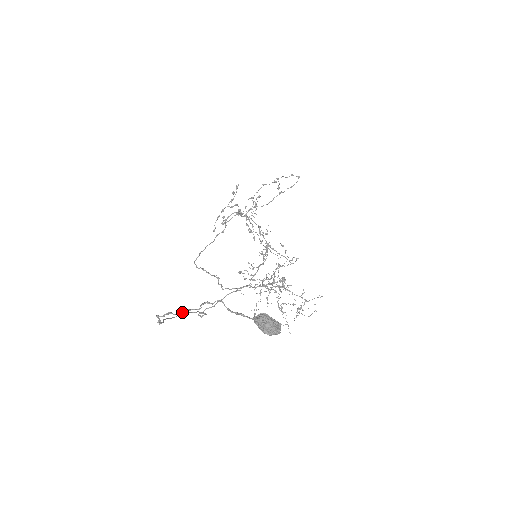
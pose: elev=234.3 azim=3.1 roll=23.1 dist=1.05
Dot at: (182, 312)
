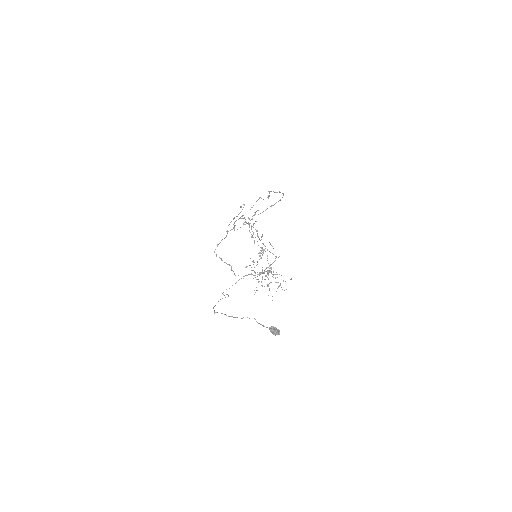
Dot at: occluded
